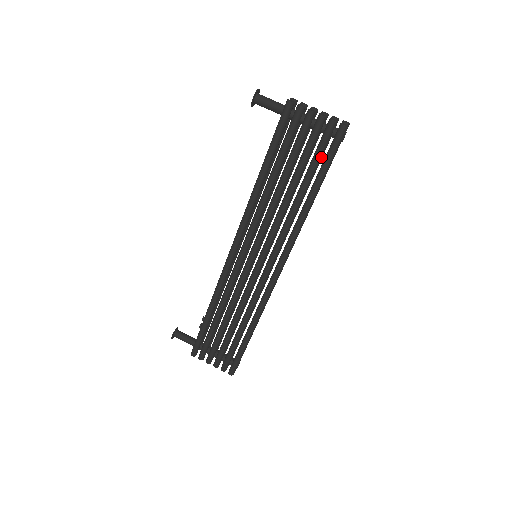
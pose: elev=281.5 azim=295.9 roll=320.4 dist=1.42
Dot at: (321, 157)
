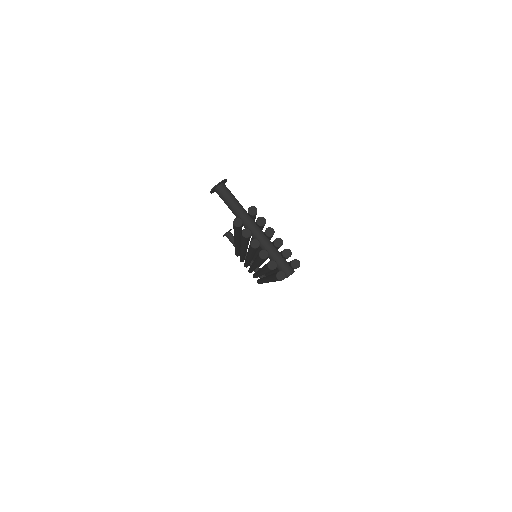
Dot at: occluded
